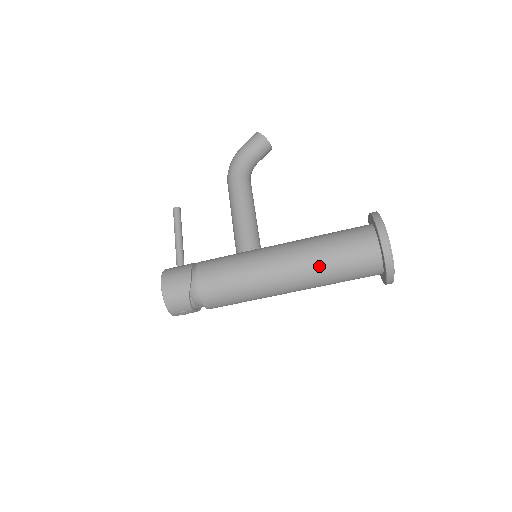
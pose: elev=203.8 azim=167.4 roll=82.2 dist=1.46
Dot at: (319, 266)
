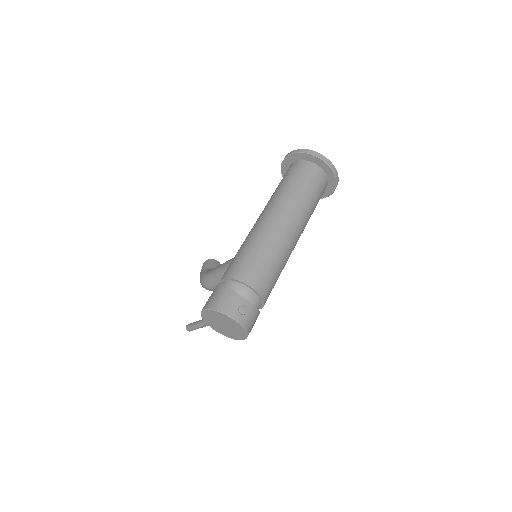
Dot at: (282, 194)
